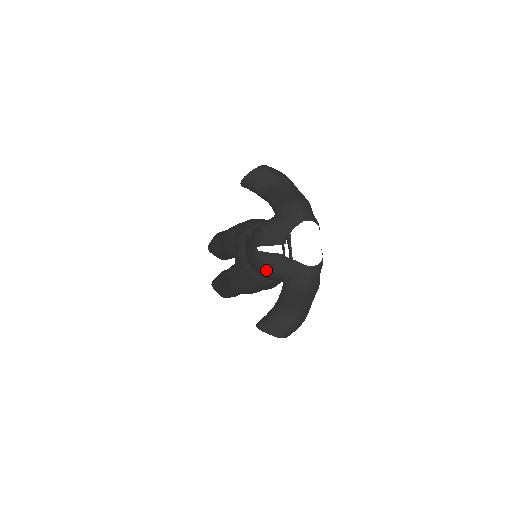
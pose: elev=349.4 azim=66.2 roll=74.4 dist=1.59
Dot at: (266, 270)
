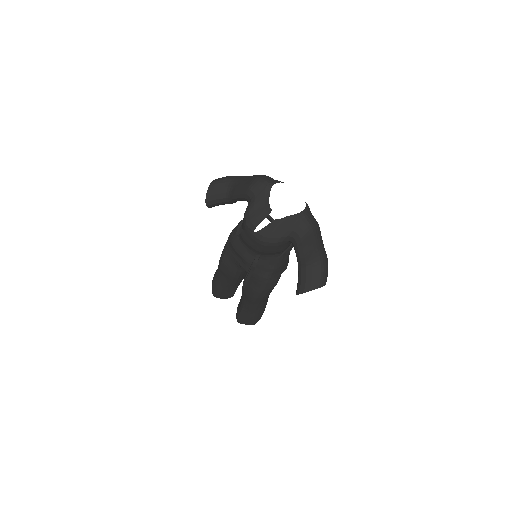
Dot at: (272, 241)
